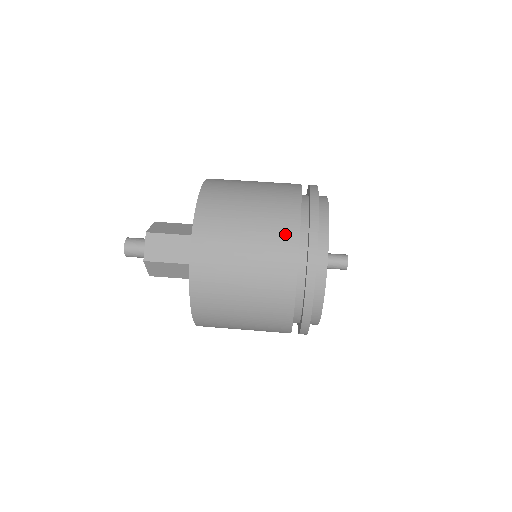
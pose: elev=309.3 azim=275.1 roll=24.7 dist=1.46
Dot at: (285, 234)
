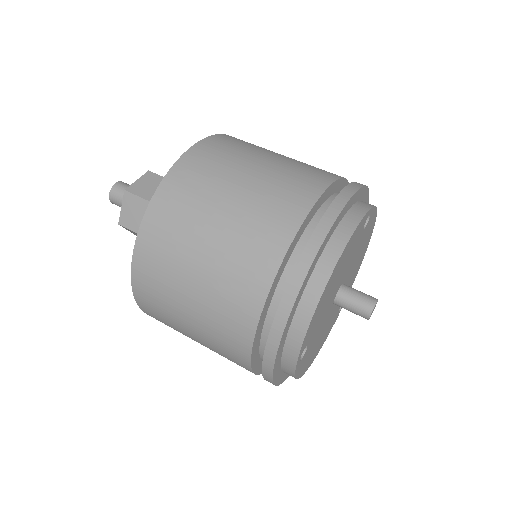
Dot at: (311, 179)
